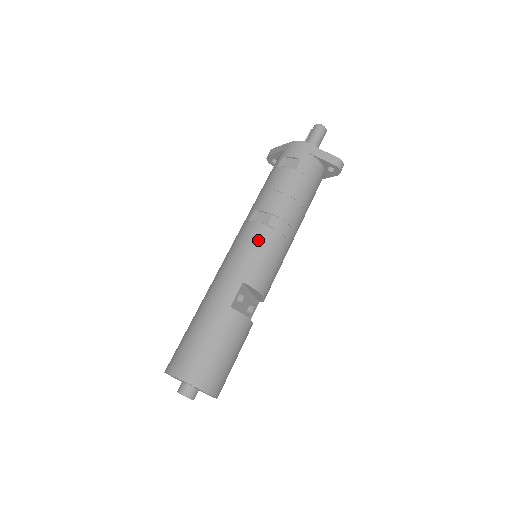
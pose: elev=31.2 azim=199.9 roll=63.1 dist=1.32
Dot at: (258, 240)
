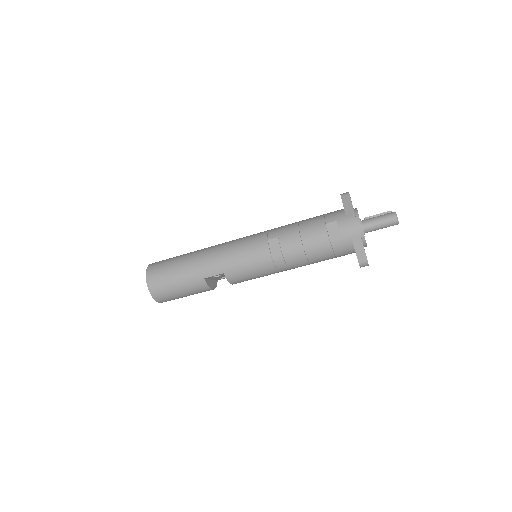
Dot at: (257, 260)
